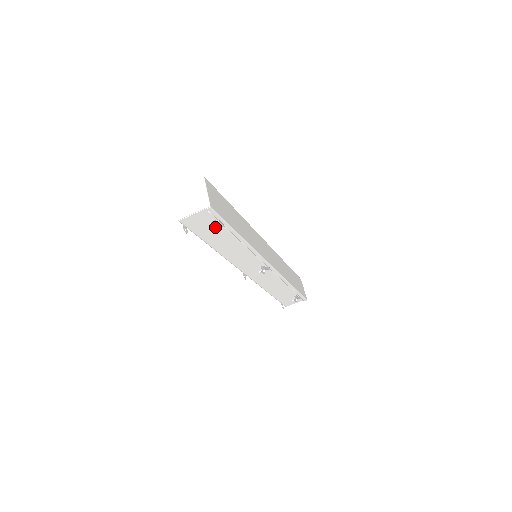
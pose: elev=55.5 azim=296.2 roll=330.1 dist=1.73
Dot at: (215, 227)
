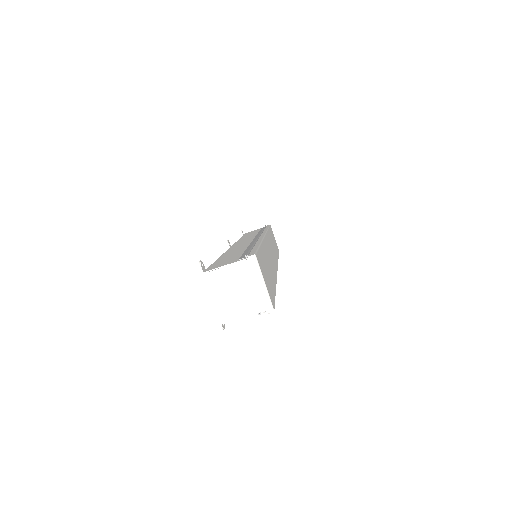
Dot at: (263, 312)
